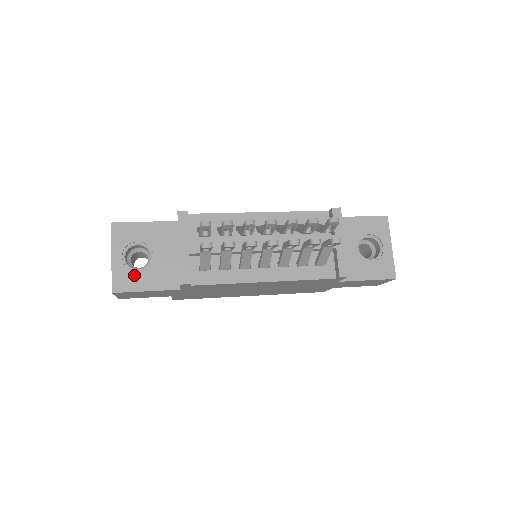
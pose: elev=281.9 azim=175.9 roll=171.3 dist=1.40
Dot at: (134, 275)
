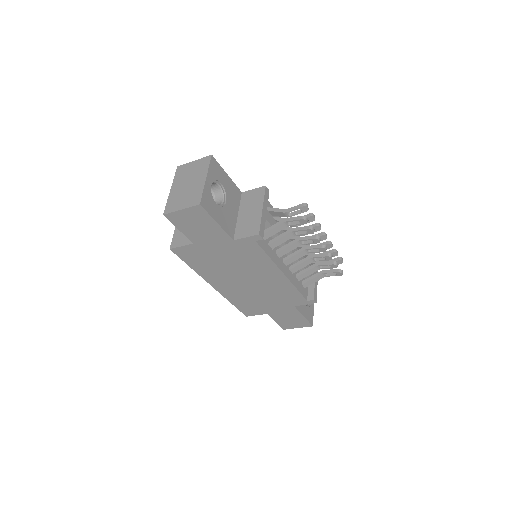
Dot at: (214, 204)
